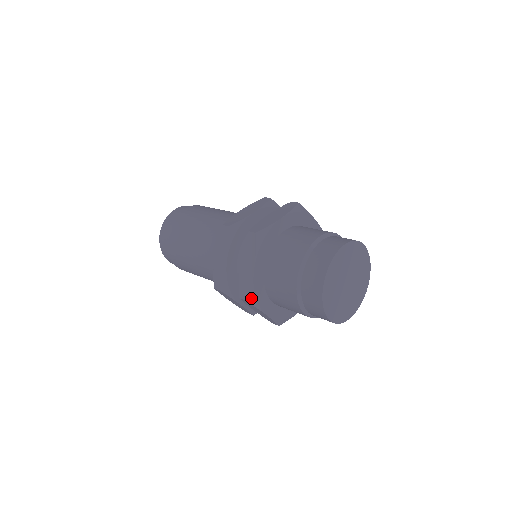
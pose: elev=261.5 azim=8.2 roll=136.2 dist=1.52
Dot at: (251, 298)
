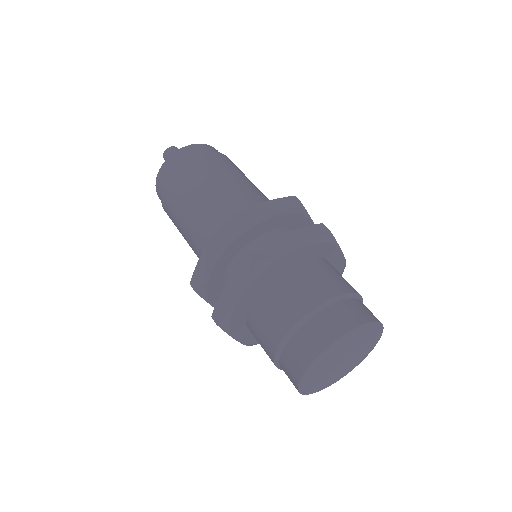
Dot at: occluded
